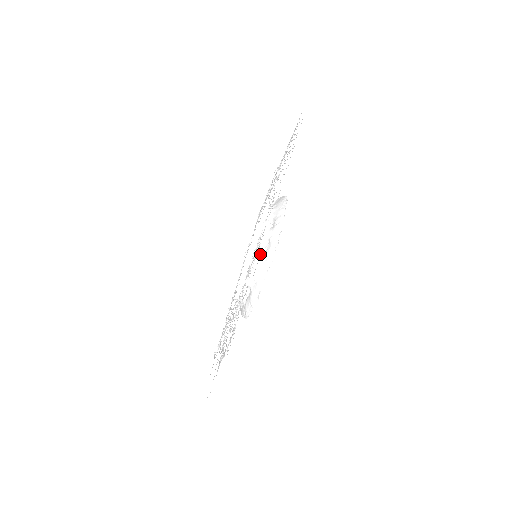
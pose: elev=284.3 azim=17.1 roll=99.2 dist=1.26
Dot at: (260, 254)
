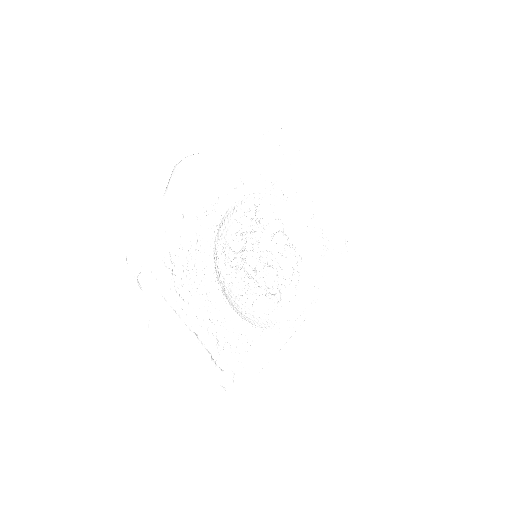
Dot at: (226, 223)
